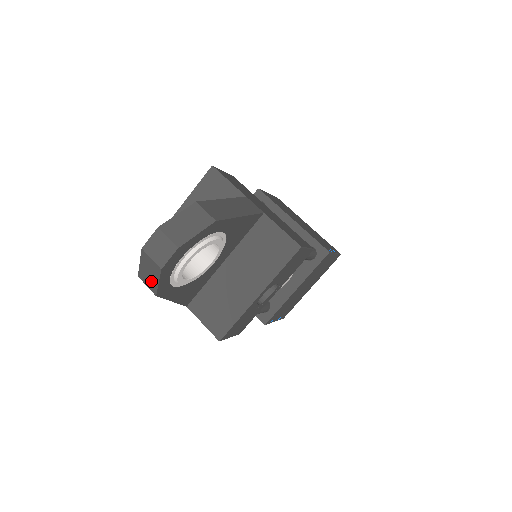
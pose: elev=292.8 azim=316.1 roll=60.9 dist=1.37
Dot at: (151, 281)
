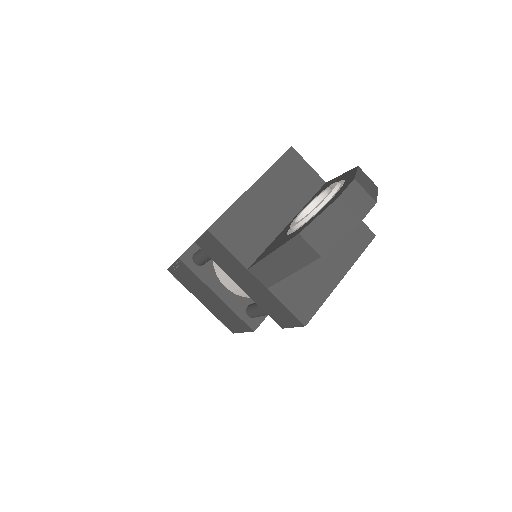
Dot at: (326, 238)
